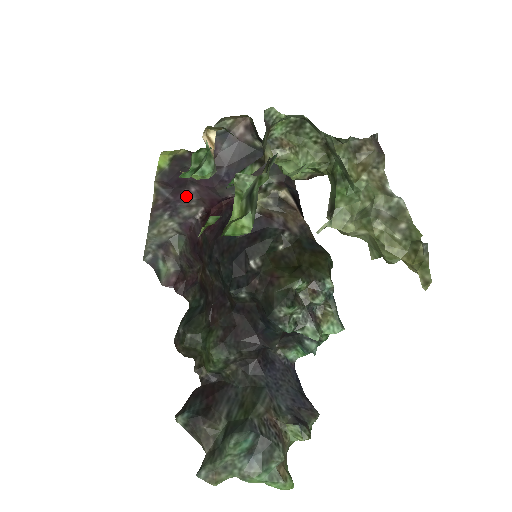
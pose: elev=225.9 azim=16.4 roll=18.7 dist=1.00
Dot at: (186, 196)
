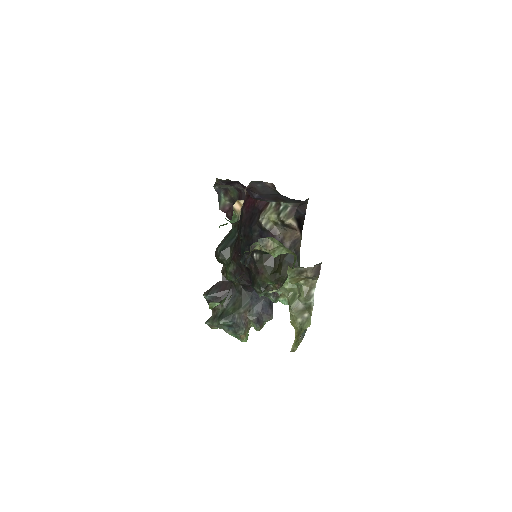
Dot at: (237, 185)
